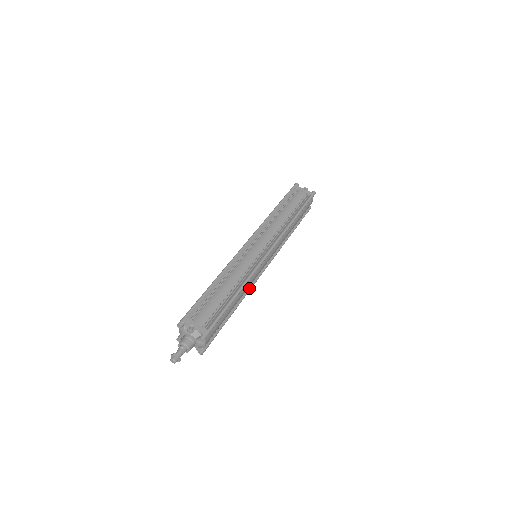
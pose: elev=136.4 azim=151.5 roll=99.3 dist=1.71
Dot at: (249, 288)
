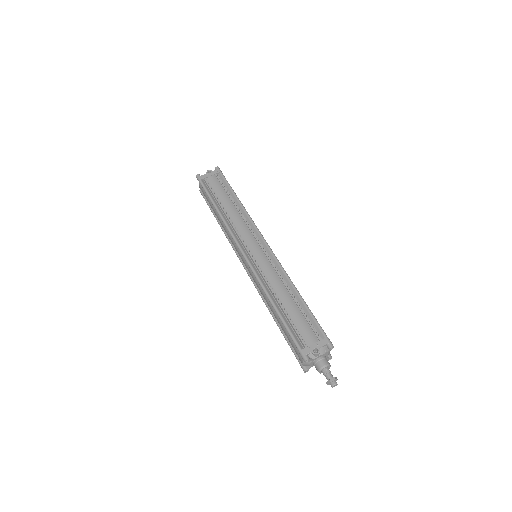
Dot at: occluded
